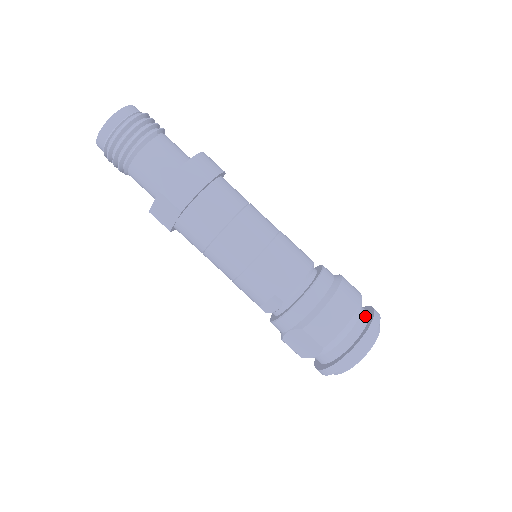
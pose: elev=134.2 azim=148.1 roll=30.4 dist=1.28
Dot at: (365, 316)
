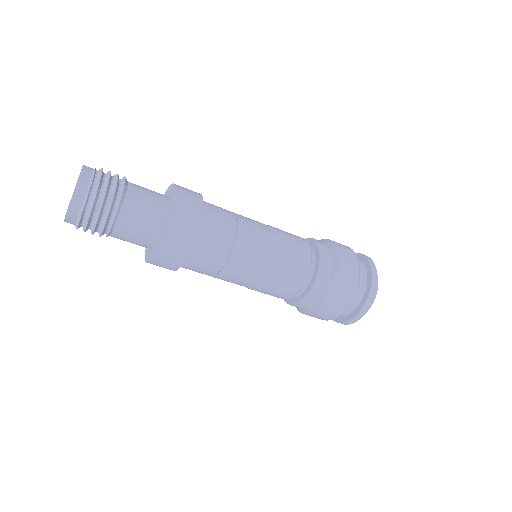
Dot at: occluded
